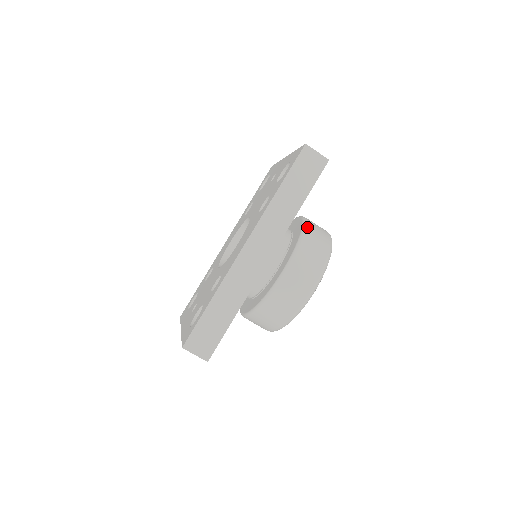
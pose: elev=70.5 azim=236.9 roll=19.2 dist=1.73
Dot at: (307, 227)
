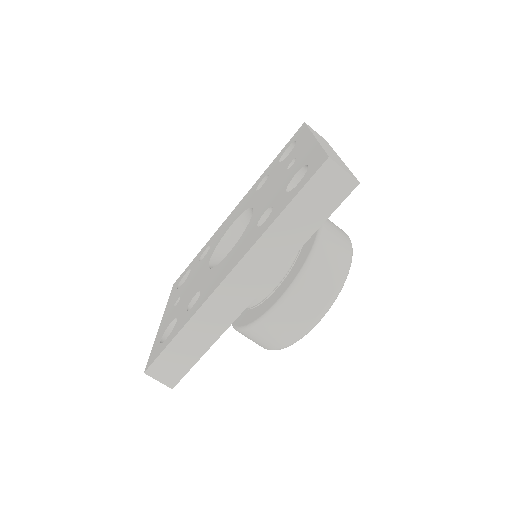
Dot at: (319, 247)
